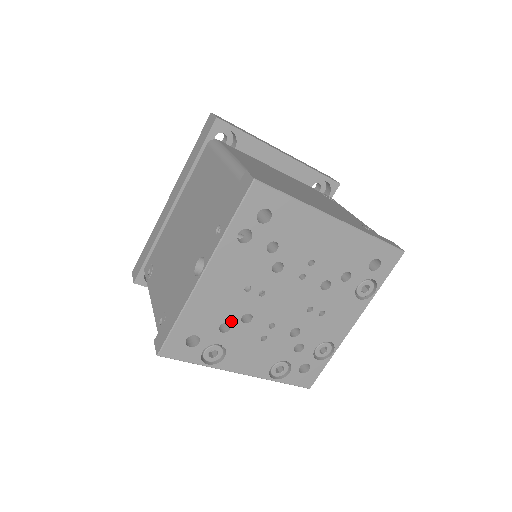
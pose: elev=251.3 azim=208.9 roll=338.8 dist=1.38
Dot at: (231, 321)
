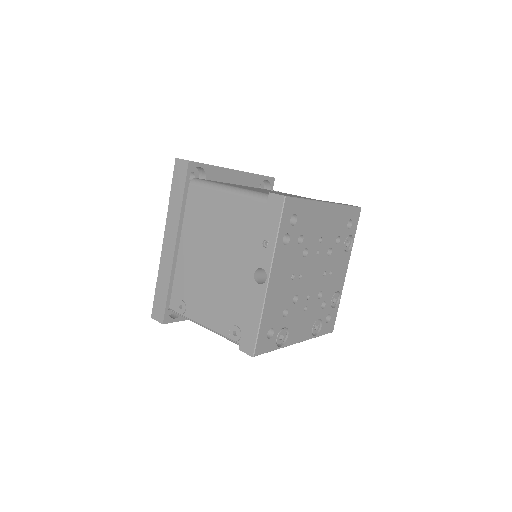
Dot at: (288, 306)
